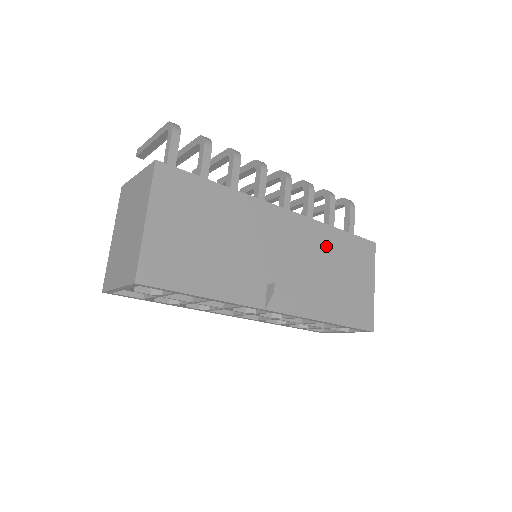
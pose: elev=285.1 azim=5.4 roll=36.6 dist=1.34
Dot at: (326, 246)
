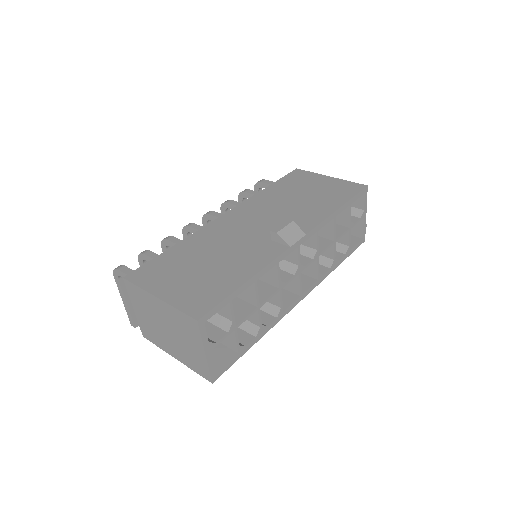
Dot at: (273, 198)
